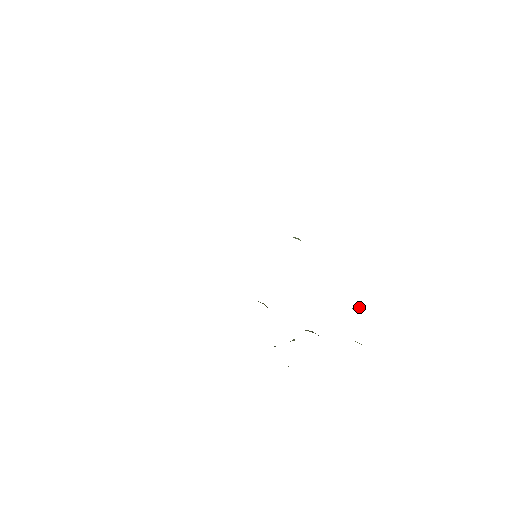
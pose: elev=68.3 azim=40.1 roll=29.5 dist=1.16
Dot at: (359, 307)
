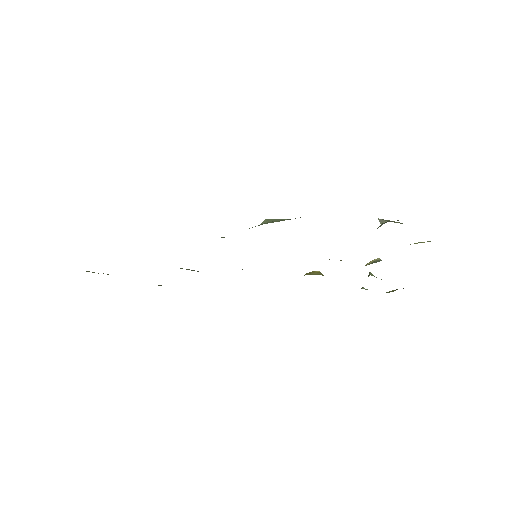
Dot at: (382, 221)
